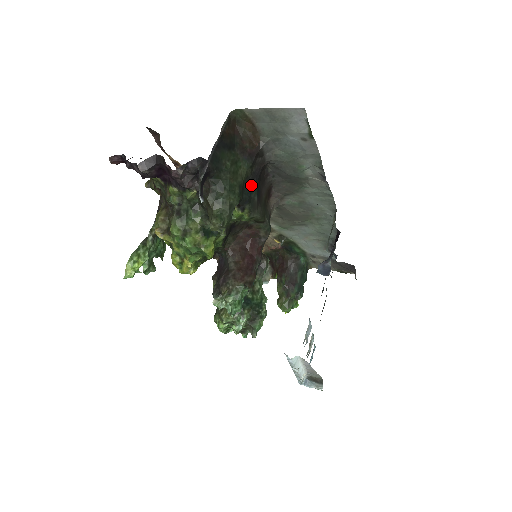
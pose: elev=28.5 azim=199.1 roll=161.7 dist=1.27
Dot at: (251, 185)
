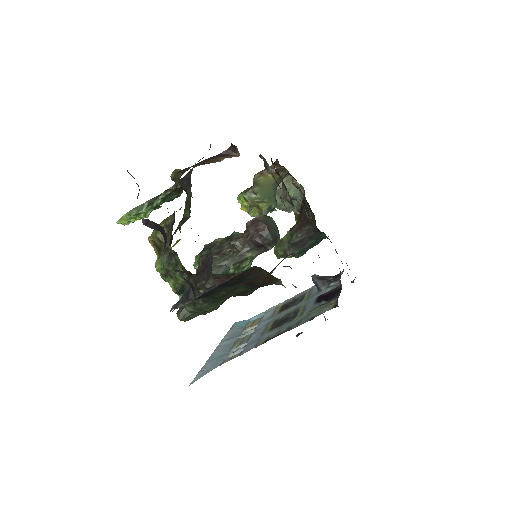
Dot at: occluded
